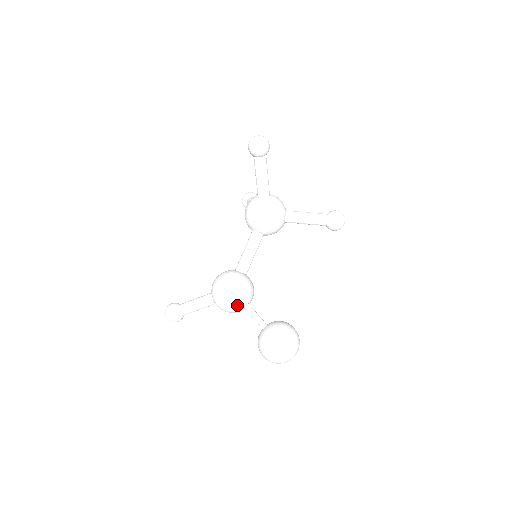
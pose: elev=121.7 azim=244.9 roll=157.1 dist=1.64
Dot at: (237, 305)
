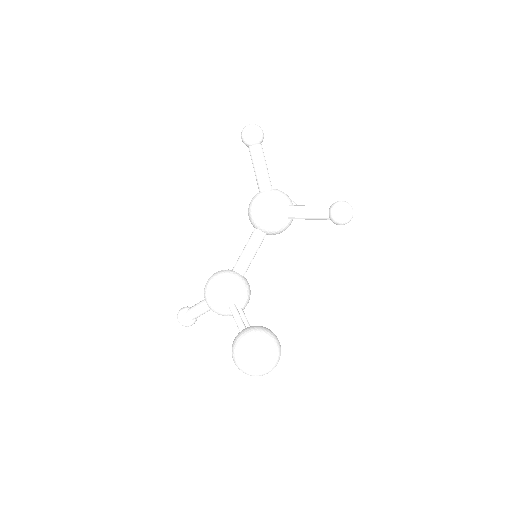
Dot at: (220, 304)
